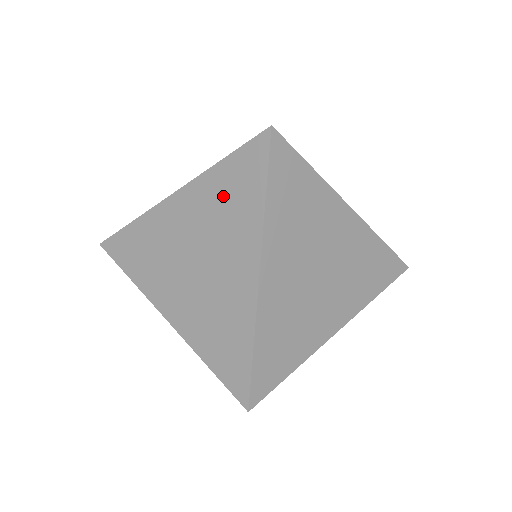
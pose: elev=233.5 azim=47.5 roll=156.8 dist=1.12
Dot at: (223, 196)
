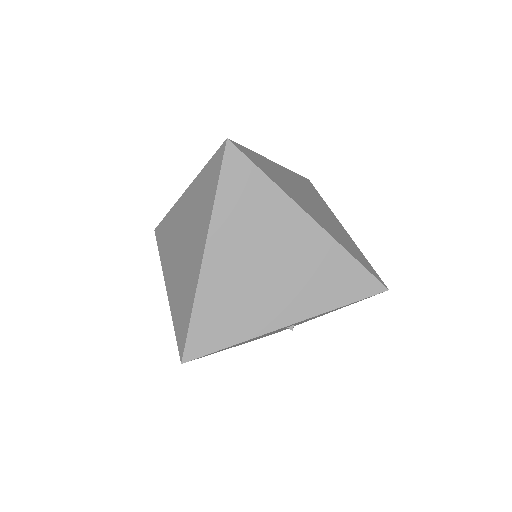
Dot at: (201, 193)
